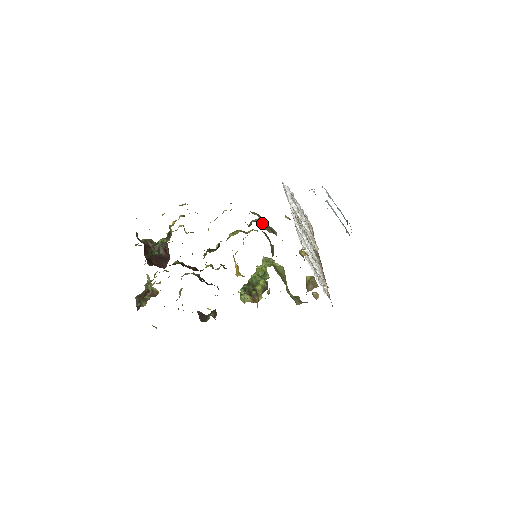
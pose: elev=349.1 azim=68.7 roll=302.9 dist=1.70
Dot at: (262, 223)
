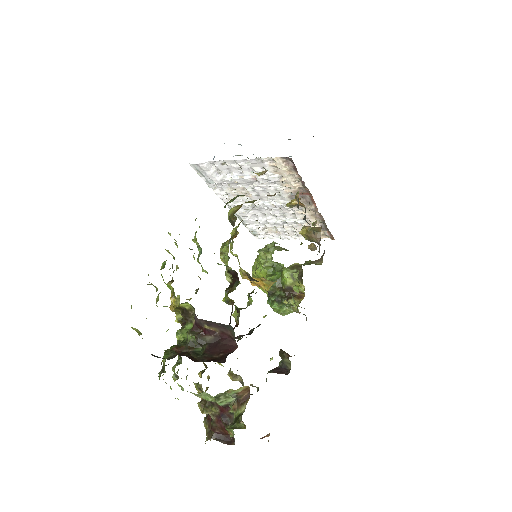
Dot at: occluded
